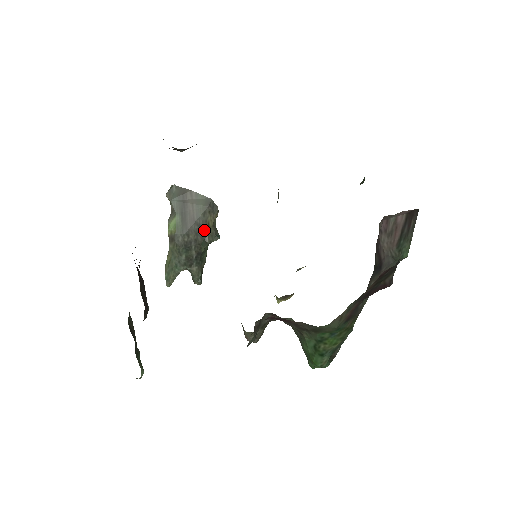
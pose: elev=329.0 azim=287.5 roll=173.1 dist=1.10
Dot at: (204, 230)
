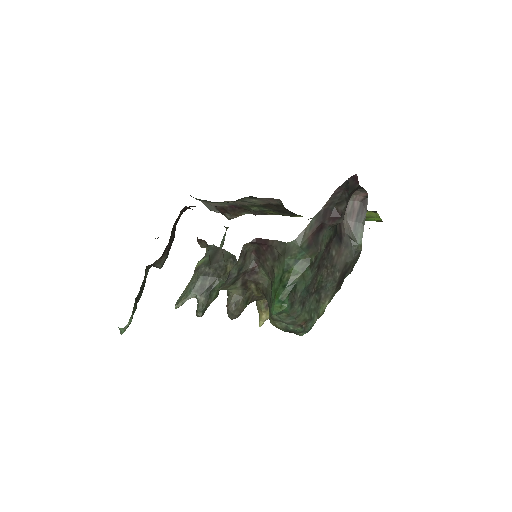
Dot at: (222, 271)
